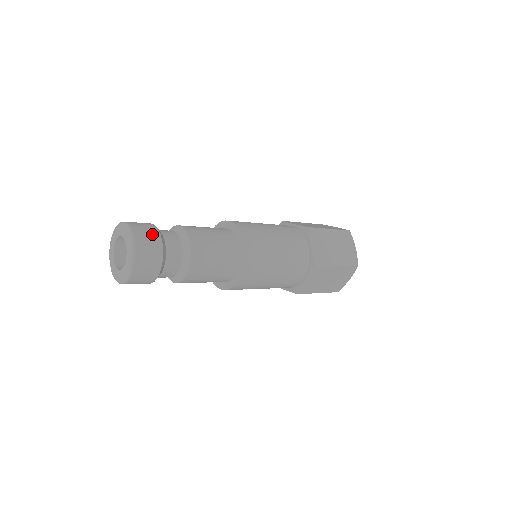
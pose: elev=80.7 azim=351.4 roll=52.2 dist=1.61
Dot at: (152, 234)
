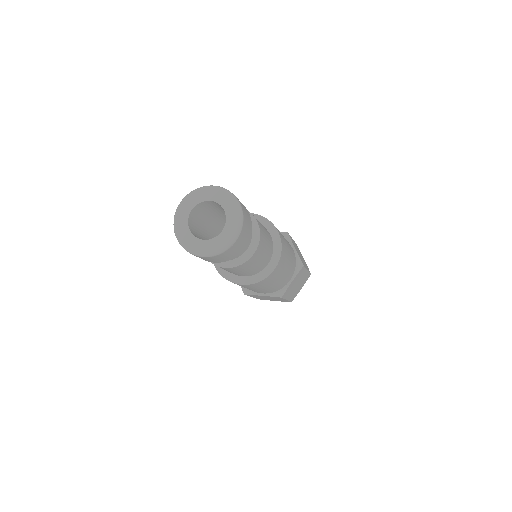
Dot at: (248, 234)
